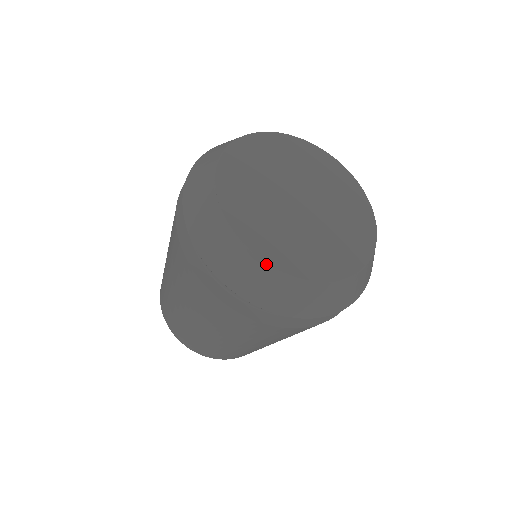
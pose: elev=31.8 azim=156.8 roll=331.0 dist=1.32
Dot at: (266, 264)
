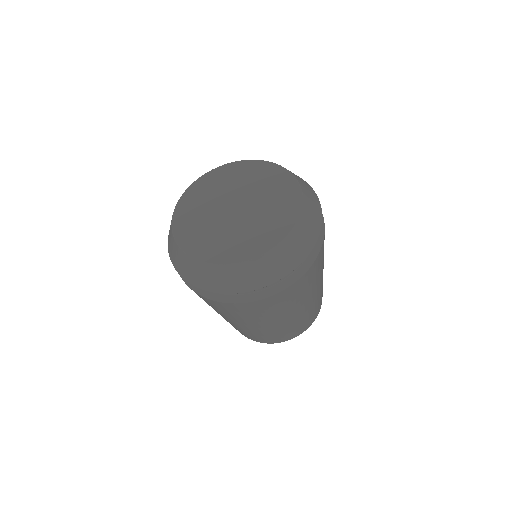
Dot at: (172, 228)
